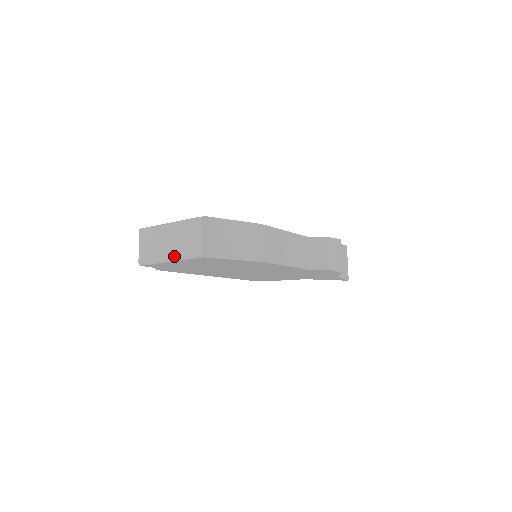
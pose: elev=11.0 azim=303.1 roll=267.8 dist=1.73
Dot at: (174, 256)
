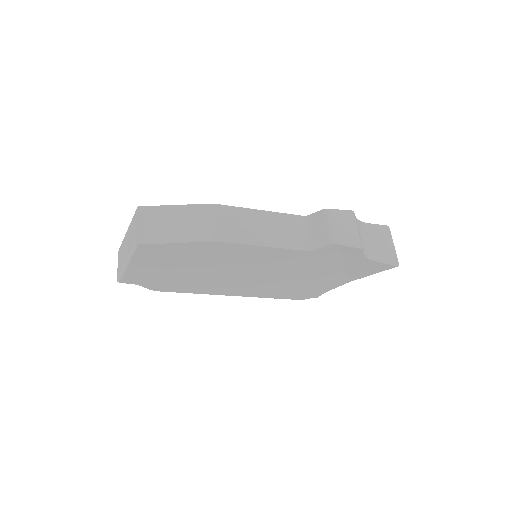
Dot at: (127, 257)
